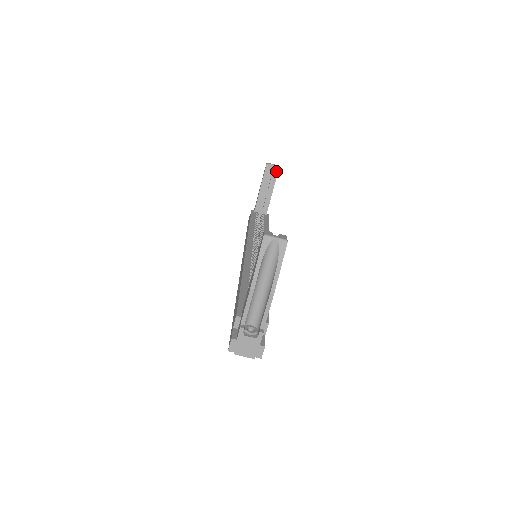
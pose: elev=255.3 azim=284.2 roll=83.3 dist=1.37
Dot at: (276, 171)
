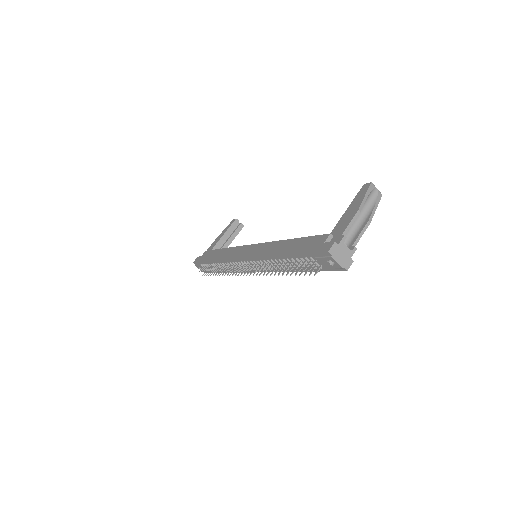
Dot at: (241, 228)
